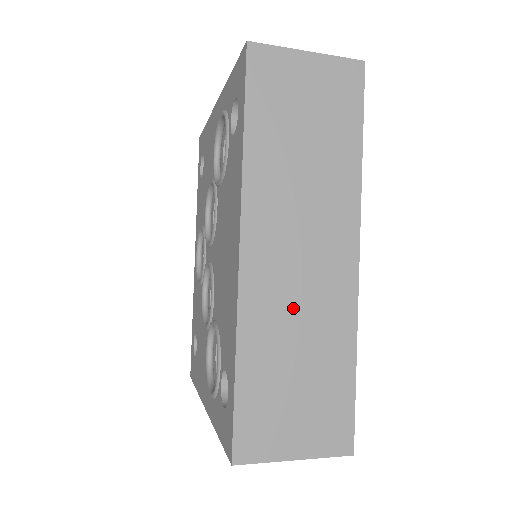
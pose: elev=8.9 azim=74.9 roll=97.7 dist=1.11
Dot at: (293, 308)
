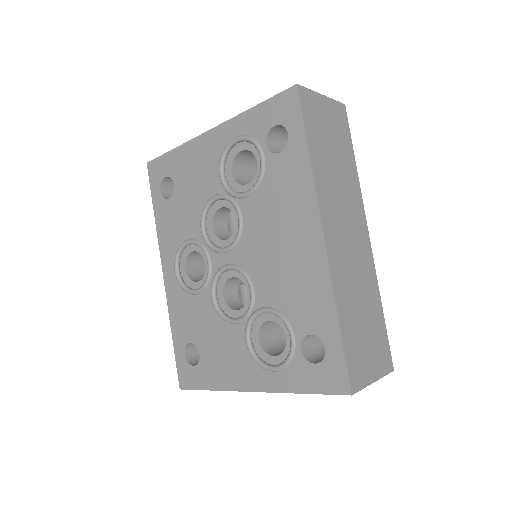
Dot at: (353, 274)
